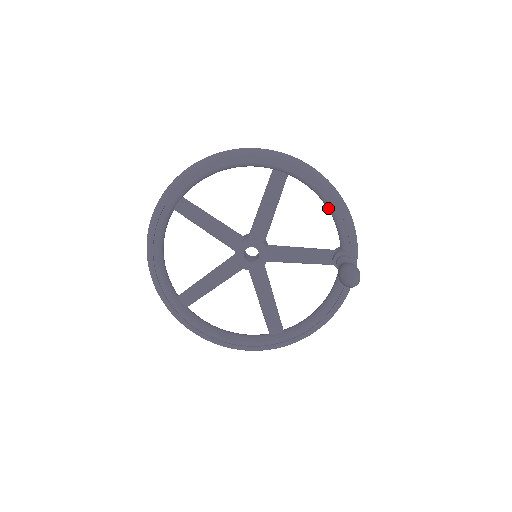
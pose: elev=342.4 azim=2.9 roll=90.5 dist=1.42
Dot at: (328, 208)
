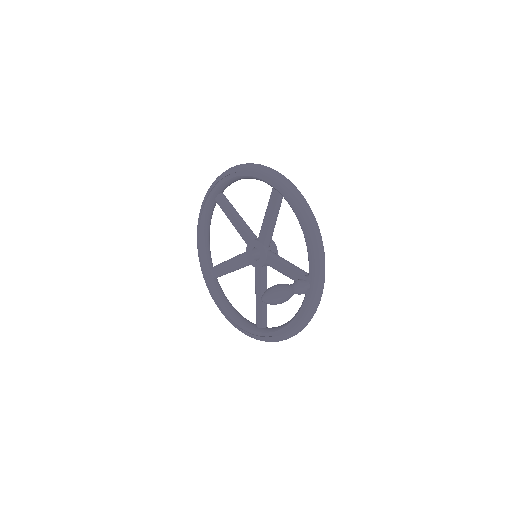
Dot at: (303, 233)
